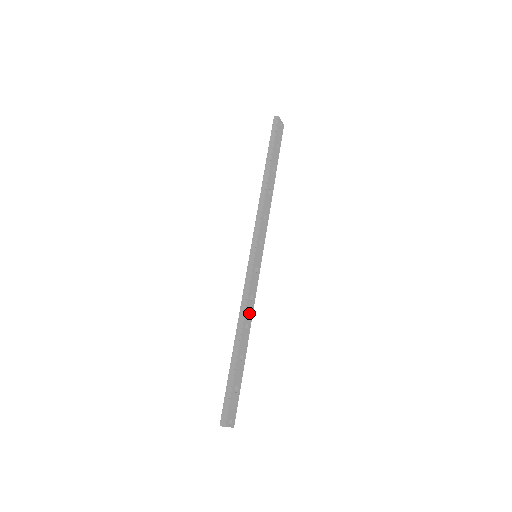
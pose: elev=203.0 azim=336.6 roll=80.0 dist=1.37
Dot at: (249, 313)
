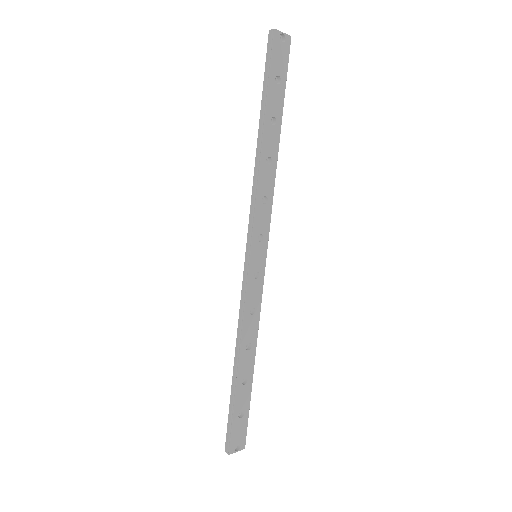
Dot at: (251, 330)
